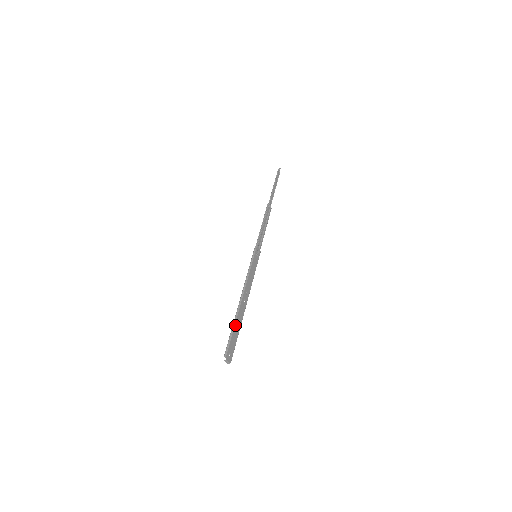
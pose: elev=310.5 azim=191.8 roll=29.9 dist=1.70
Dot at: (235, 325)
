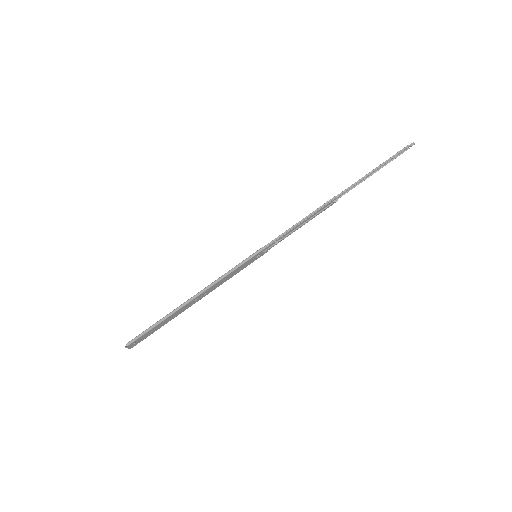
Dot at: (162, 321)
